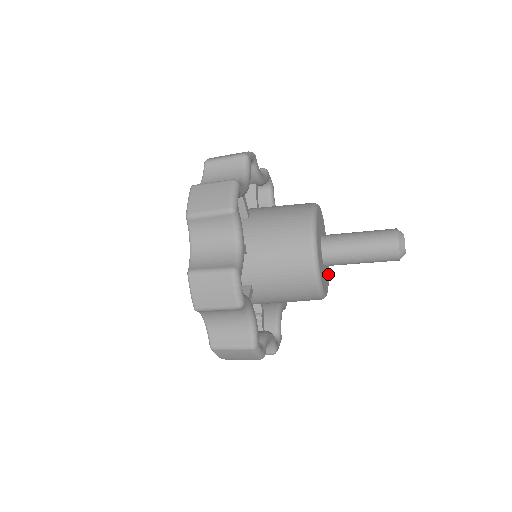
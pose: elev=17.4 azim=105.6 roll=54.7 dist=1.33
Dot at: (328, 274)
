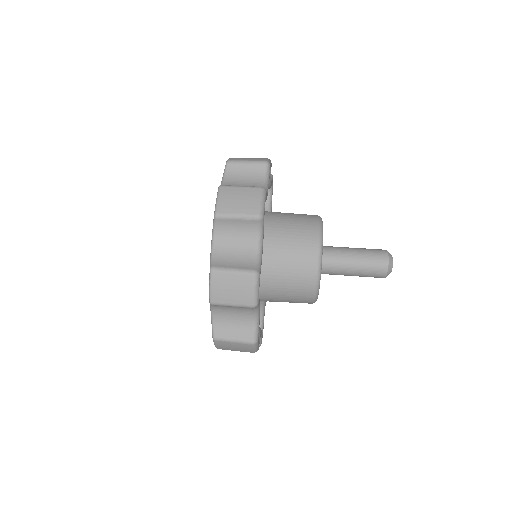
Dot at: occluded
